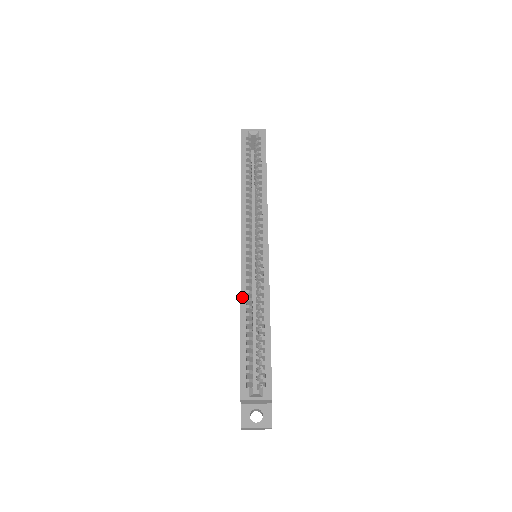
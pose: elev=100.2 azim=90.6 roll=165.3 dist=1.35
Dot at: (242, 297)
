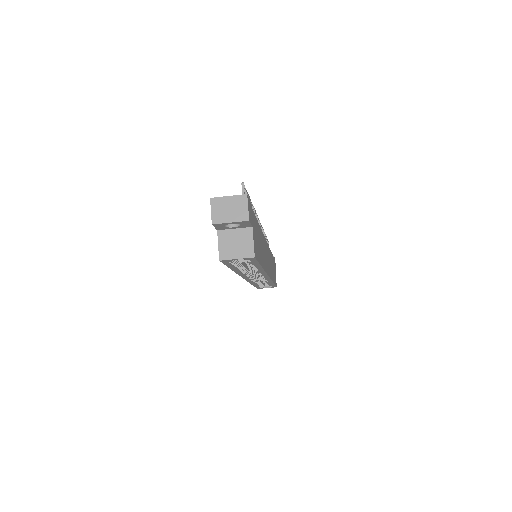
Dot at: (251, 283)
